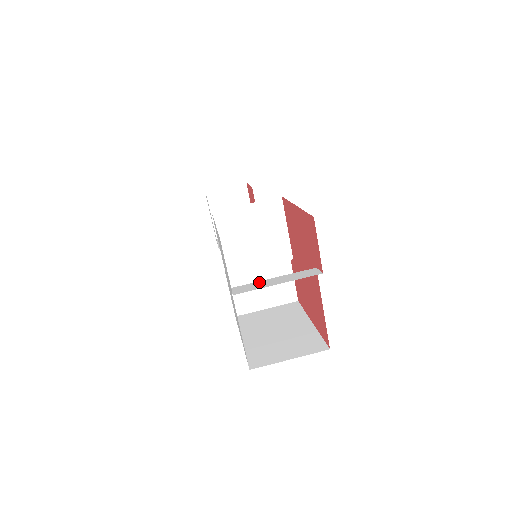
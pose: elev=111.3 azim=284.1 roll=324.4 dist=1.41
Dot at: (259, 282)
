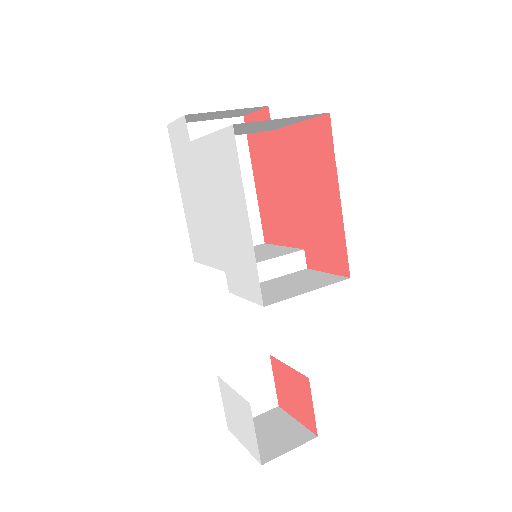
Dot at: occluded
